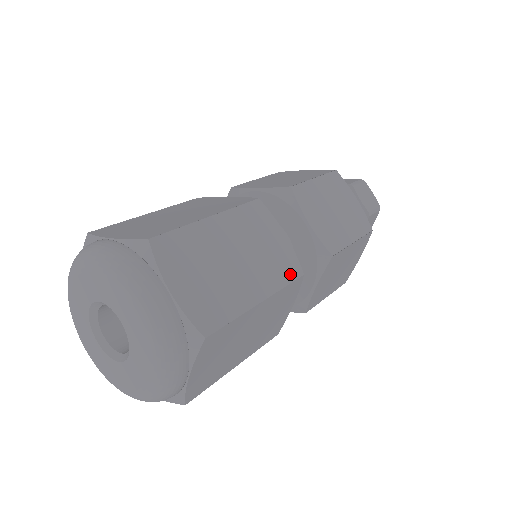
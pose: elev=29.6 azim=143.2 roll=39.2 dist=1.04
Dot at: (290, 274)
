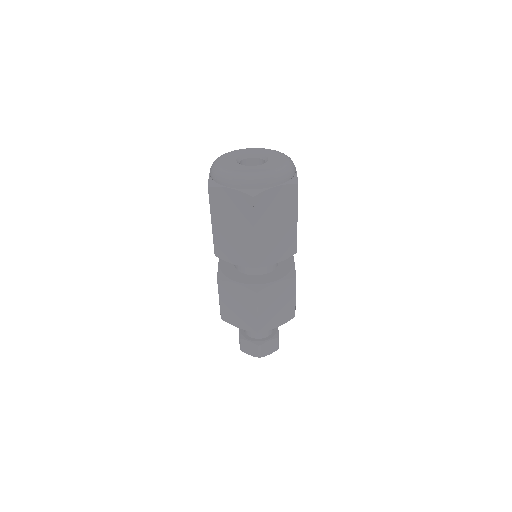
Dot at: occluded
